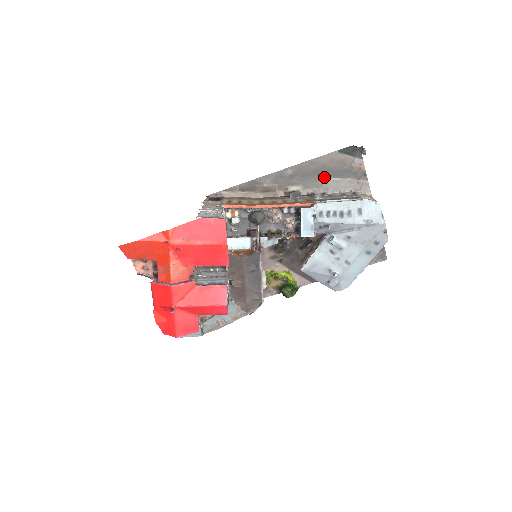
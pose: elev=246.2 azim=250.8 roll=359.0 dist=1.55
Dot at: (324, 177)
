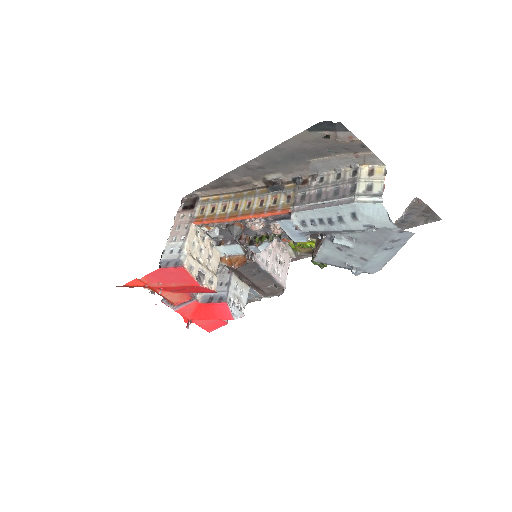
Dot at: (304, 159)
